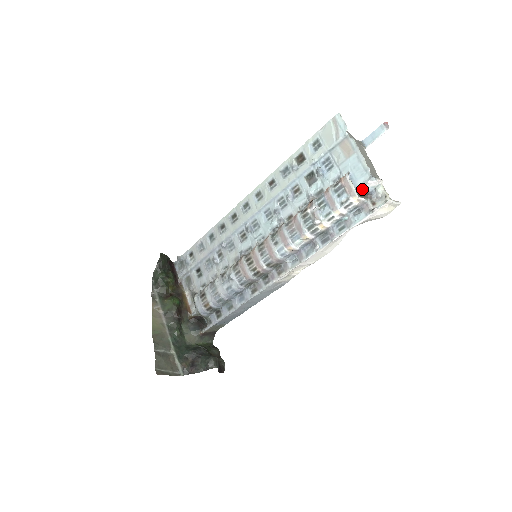
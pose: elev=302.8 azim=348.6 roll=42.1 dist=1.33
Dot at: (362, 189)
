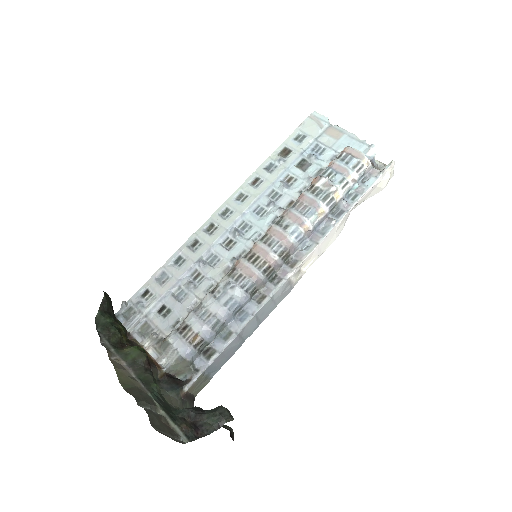
Dot at: occluded
